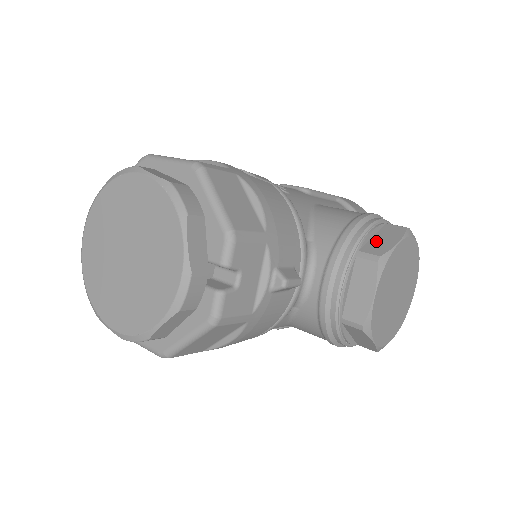
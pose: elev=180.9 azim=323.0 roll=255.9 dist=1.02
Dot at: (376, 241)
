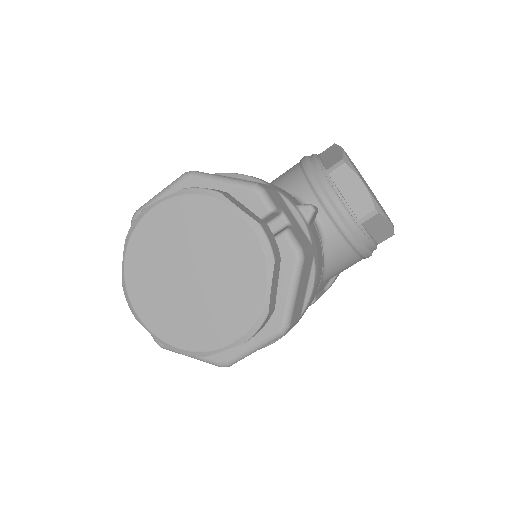
Dot at: (328, 160)
